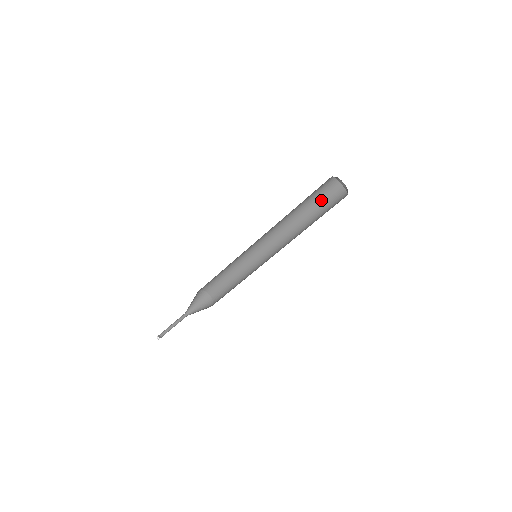
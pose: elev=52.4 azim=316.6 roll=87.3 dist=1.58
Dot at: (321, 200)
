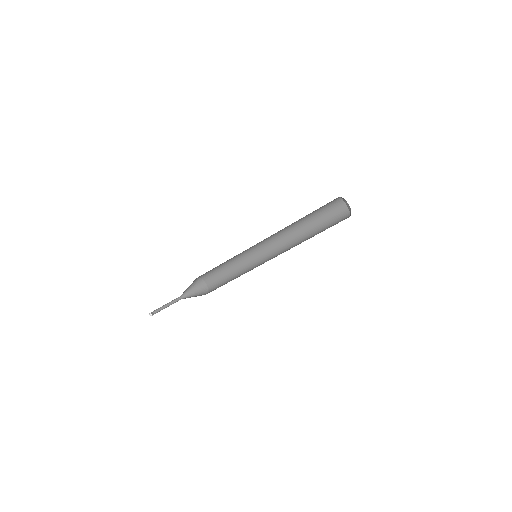
Dot at: (327, 219)
